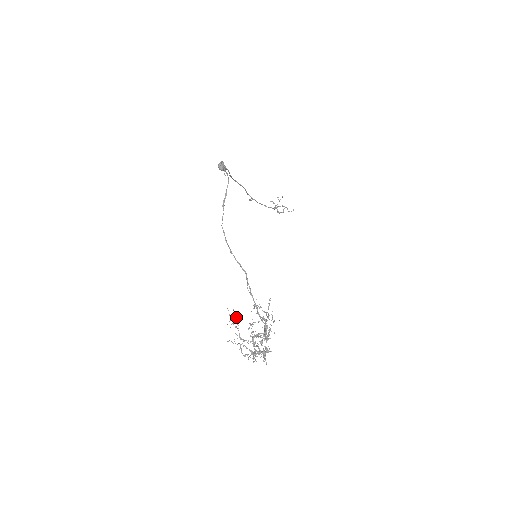
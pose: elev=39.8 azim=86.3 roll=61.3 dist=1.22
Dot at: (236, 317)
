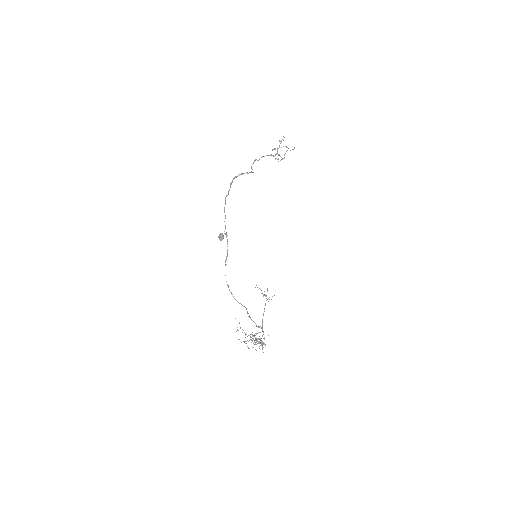
Dot at: occluded
